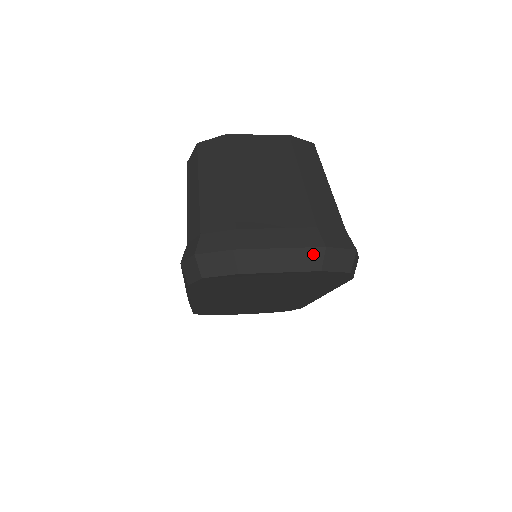
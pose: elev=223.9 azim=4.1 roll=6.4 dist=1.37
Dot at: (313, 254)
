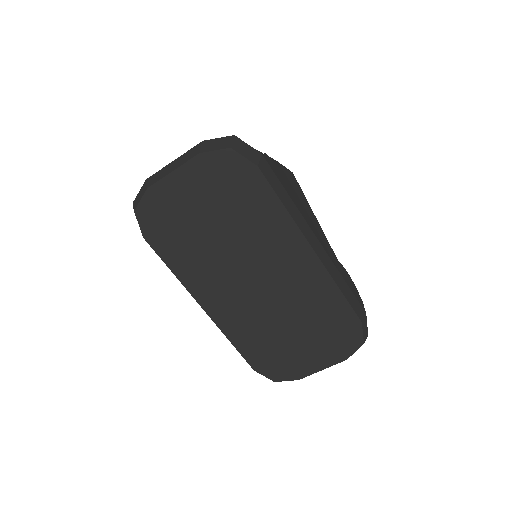
Dot at: (194, 149)
